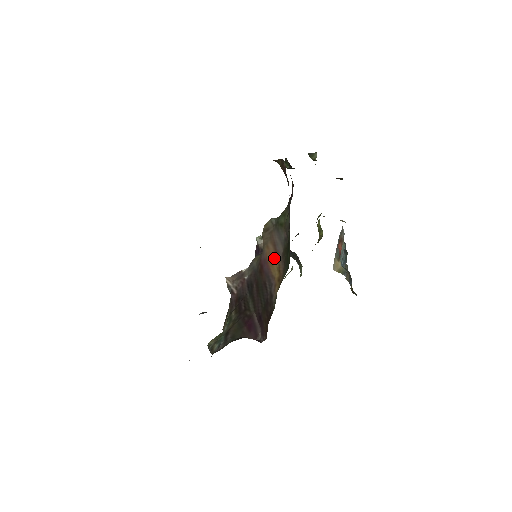
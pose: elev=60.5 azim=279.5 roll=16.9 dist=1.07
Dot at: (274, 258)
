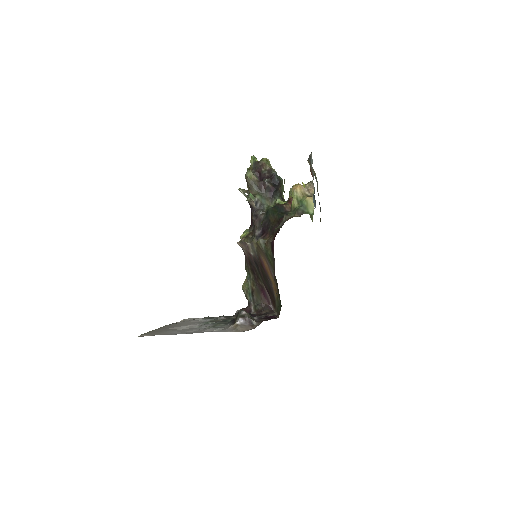
Dot at: (269, 273)
